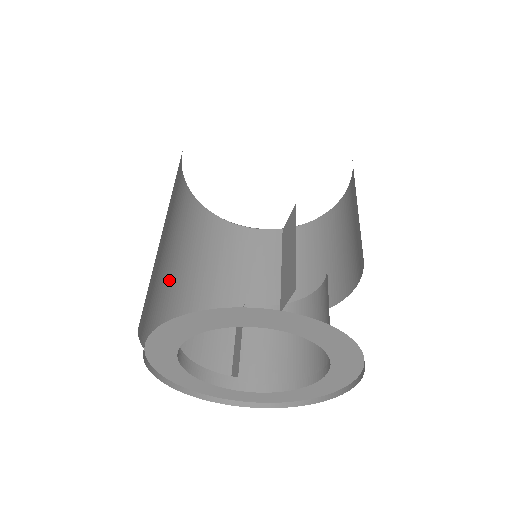
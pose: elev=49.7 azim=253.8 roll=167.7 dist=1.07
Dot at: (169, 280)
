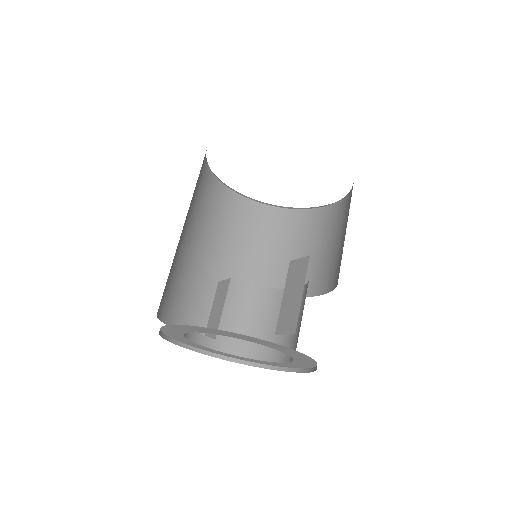
Dot at: (179, 250)
